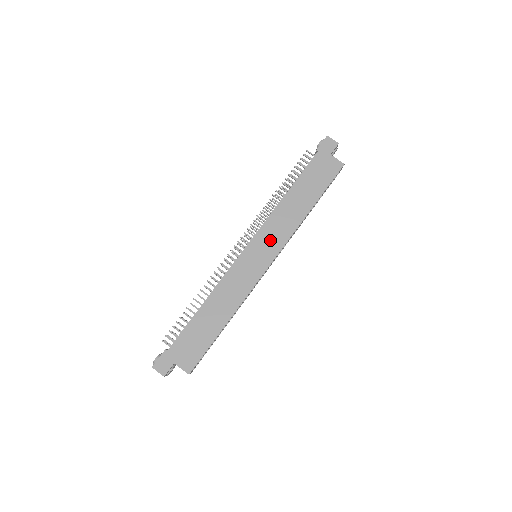
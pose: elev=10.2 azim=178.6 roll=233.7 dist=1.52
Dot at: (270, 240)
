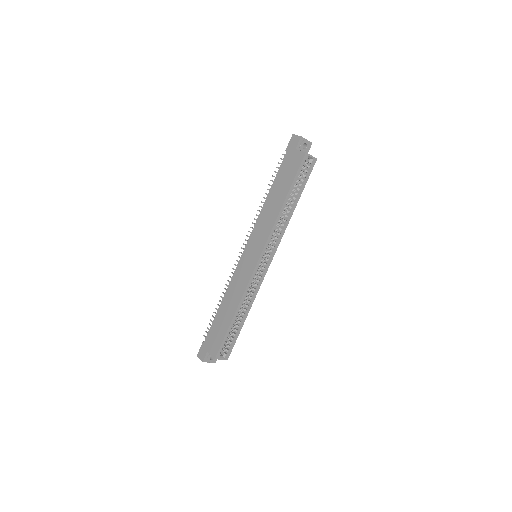
Dot at: (258, 240)
